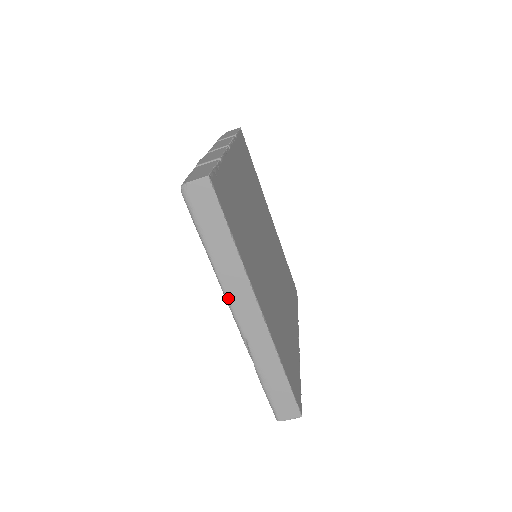
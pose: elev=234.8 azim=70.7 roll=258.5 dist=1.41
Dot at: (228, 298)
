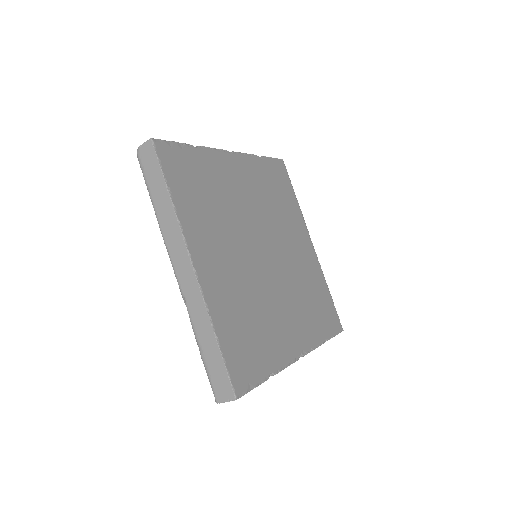
Dot at: (169, 252)
